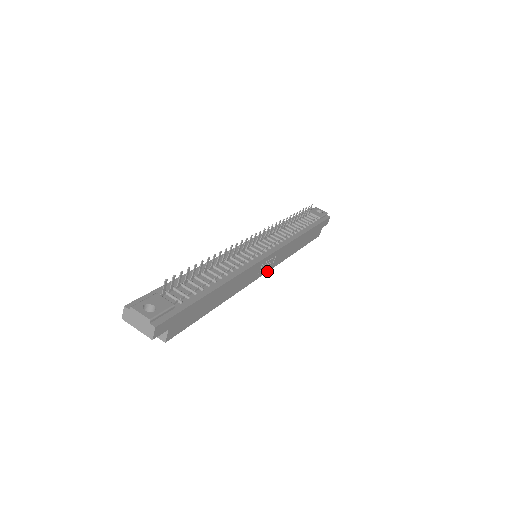
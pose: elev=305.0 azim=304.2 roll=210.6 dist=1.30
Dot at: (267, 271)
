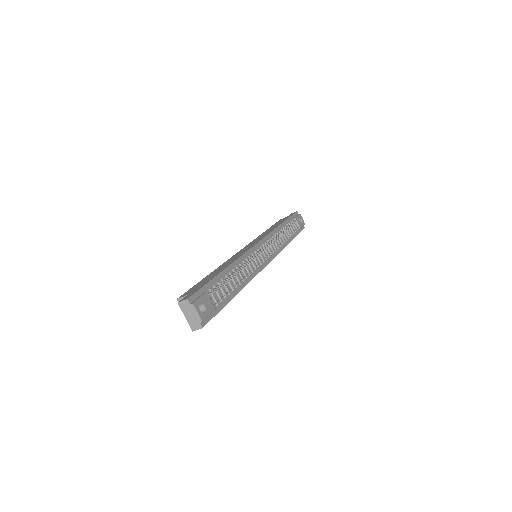
Dot at: occluded
